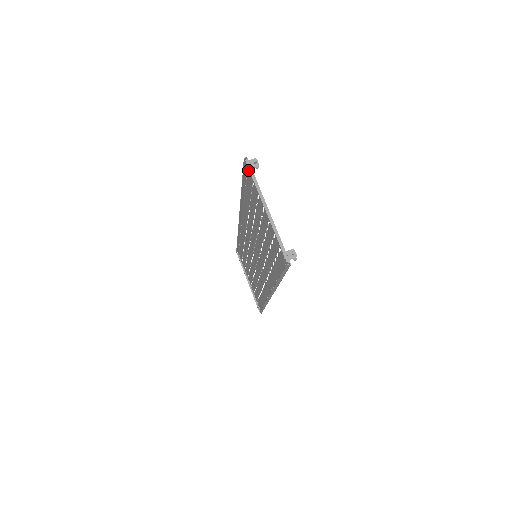
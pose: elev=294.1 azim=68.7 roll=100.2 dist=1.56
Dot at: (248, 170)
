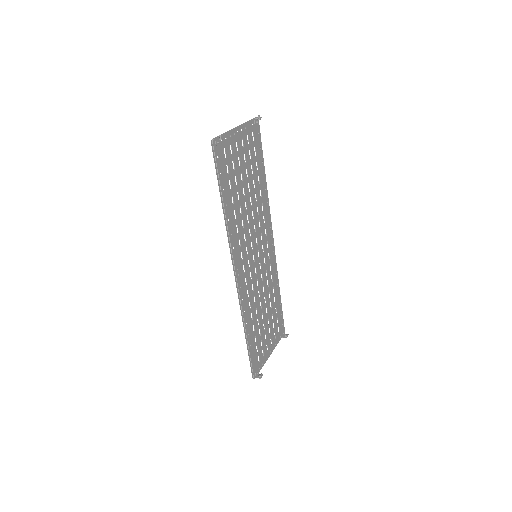
Dot at: (257, 130)
